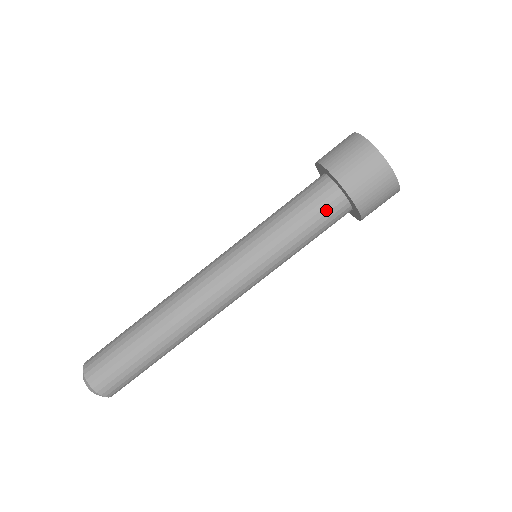
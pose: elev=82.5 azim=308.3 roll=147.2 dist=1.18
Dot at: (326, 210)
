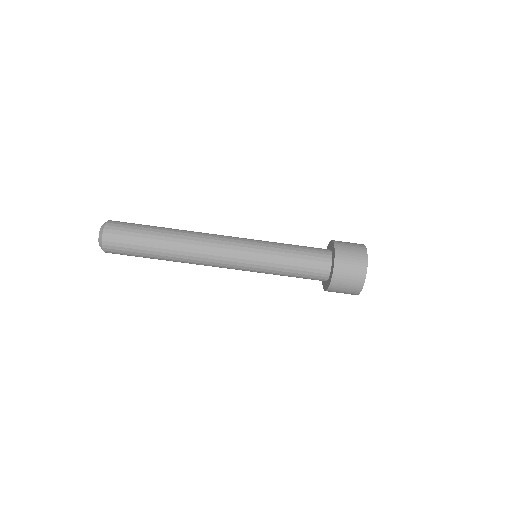
Dot at: (312, 277)
